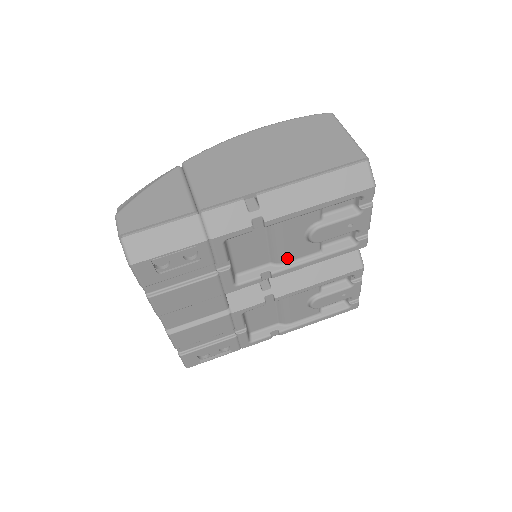
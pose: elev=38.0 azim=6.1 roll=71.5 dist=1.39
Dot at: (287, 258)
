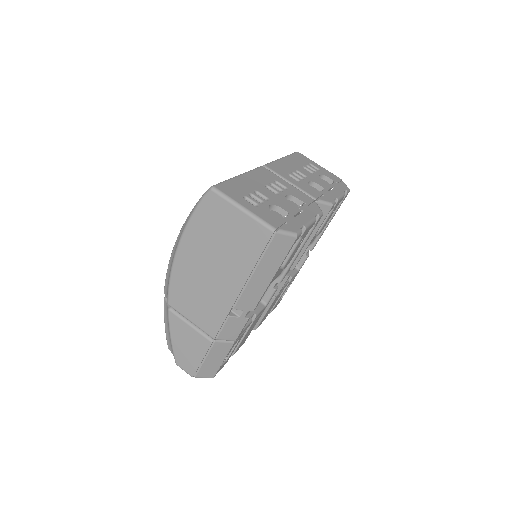
Dot at: (280, 273)
